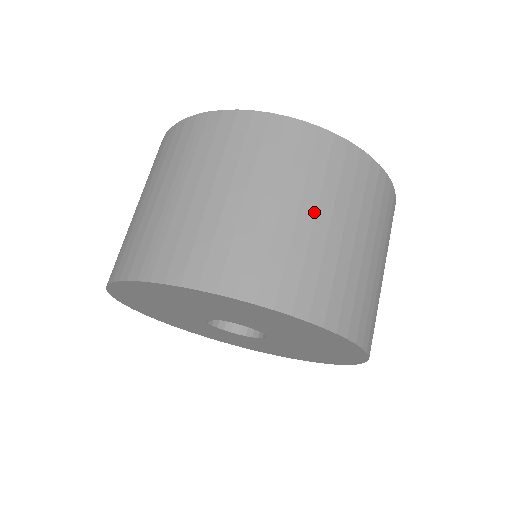
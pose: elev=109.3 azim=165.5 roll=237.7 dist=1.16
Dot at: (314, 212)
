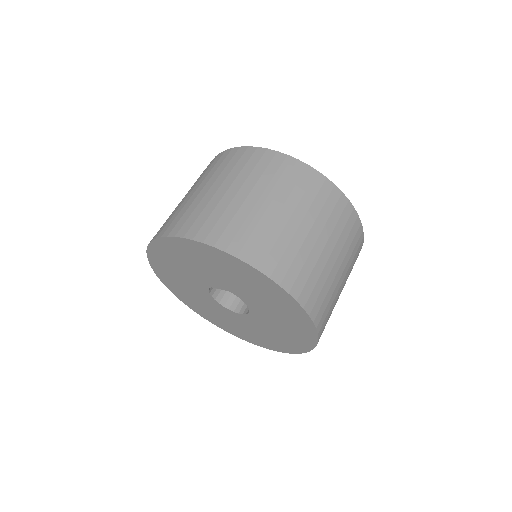
Dot at: (336, 258)
